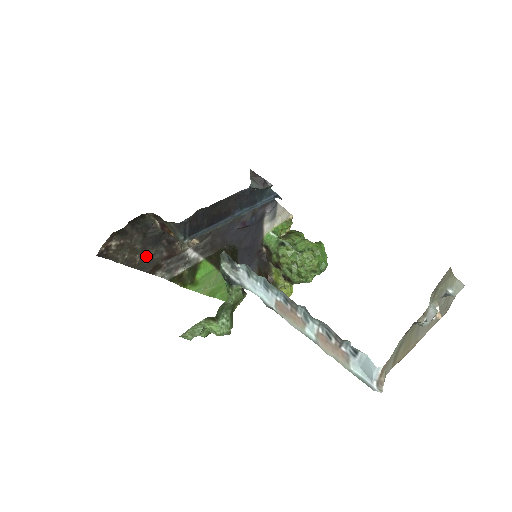
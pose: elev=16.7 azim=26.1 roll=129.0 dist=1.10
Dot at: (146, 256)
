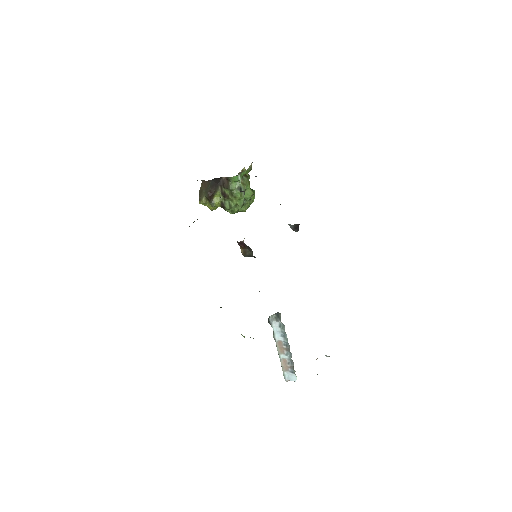
Dot at: occluded
